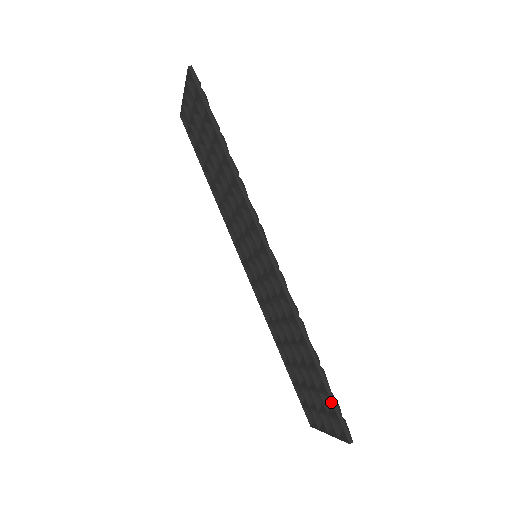
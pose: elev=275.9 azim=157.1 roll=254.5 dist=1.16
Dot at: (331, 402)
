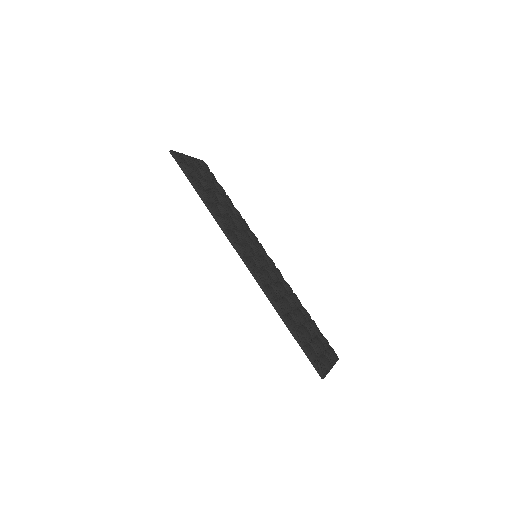
Dot at: (305, 353)
